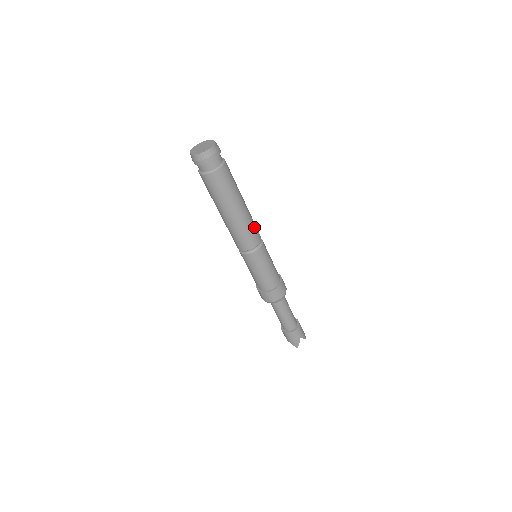
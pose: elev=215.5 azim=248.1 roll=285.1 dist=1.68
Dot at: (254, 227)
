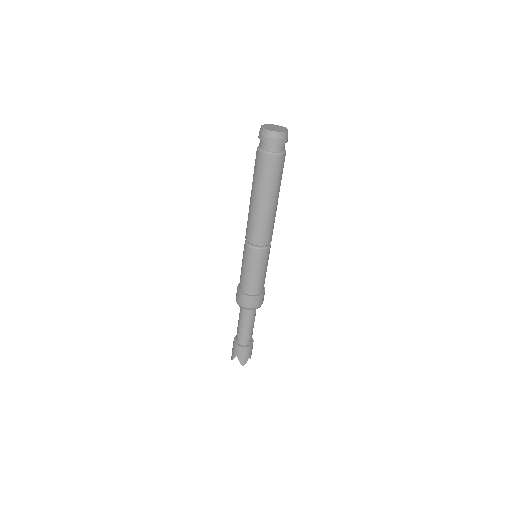
Dot at: occluded
